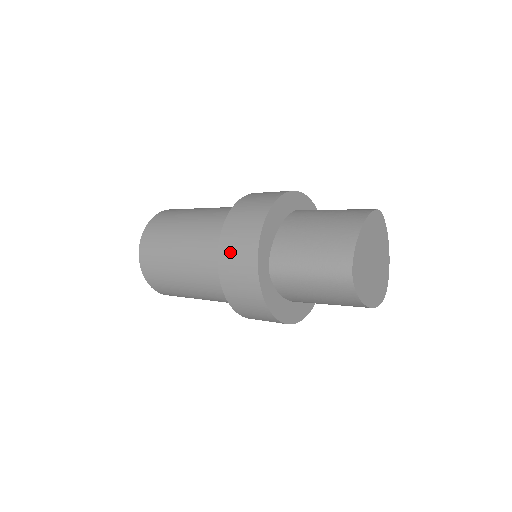
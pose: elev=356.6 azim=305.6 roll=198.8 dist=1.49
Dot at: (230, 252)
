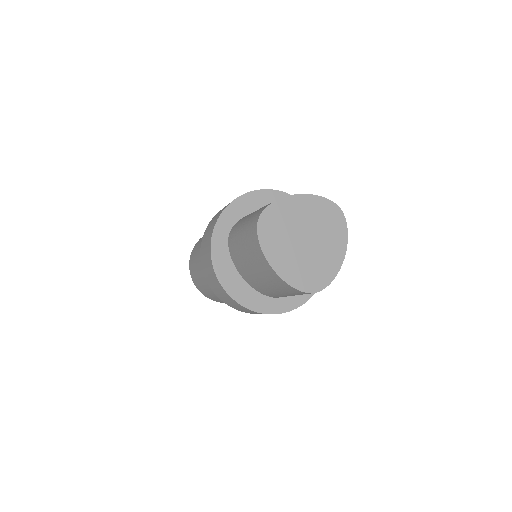
Dot at: (216, 215)
